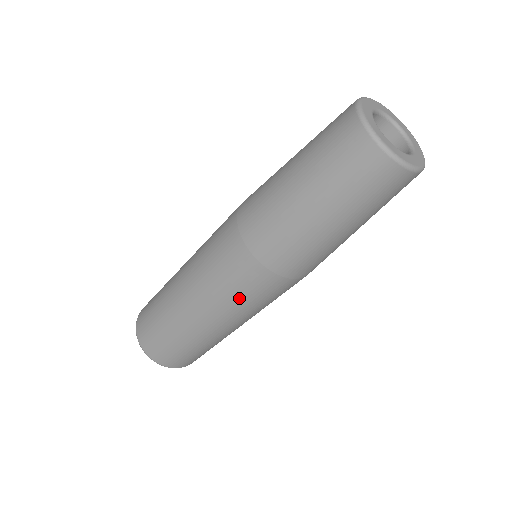
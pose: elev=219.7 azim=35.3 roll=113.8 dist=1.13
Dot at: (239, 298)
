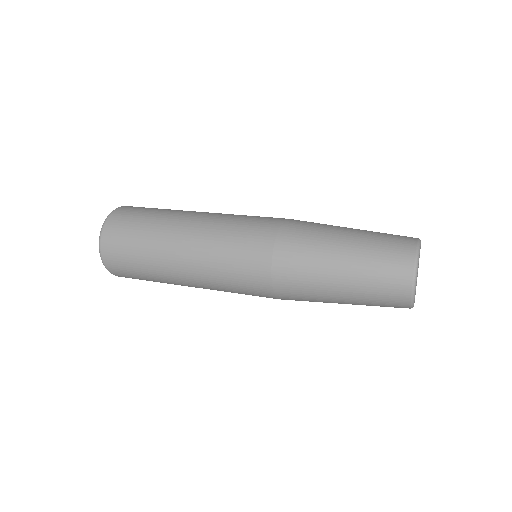
Dot at: occluded
